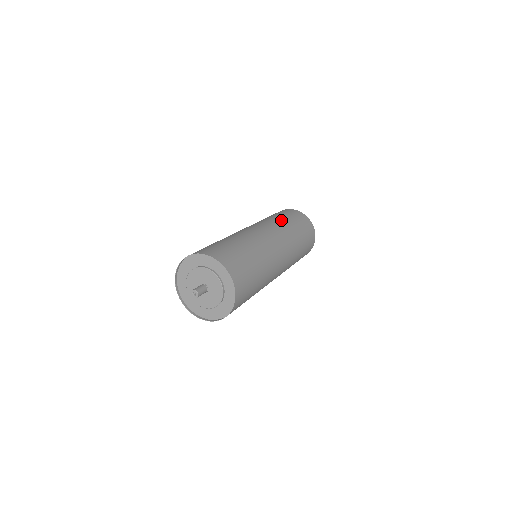
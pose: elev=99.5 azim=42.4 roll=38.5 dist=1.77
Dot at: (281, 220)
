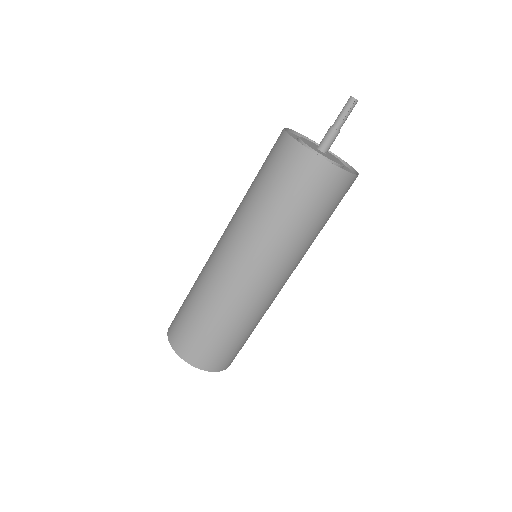
Dot at: (268, 215)
